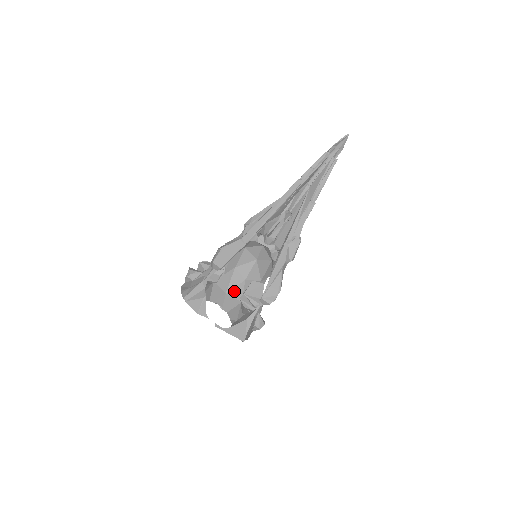
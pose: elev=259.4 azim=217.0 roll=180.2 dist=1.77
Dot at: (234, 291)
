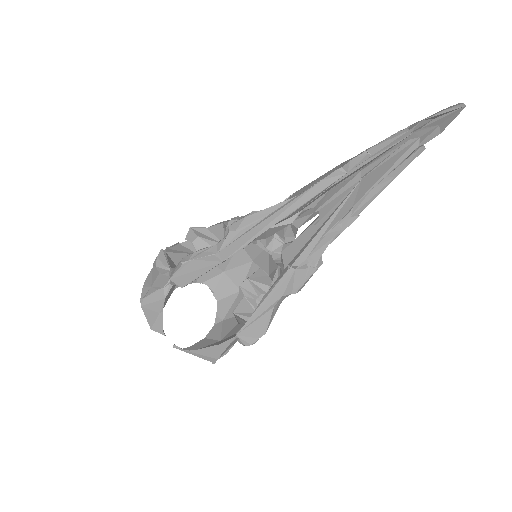
Dot at: (235, 272)
